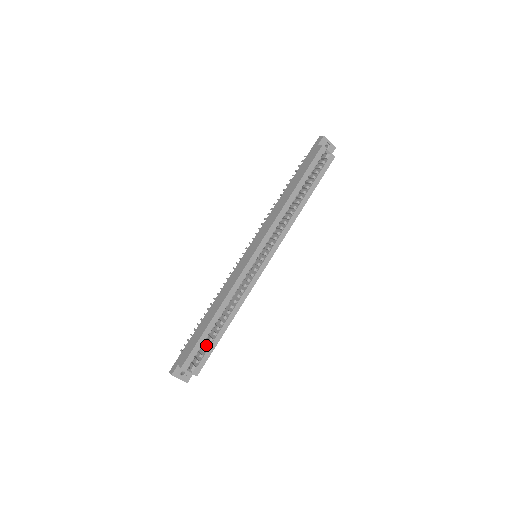
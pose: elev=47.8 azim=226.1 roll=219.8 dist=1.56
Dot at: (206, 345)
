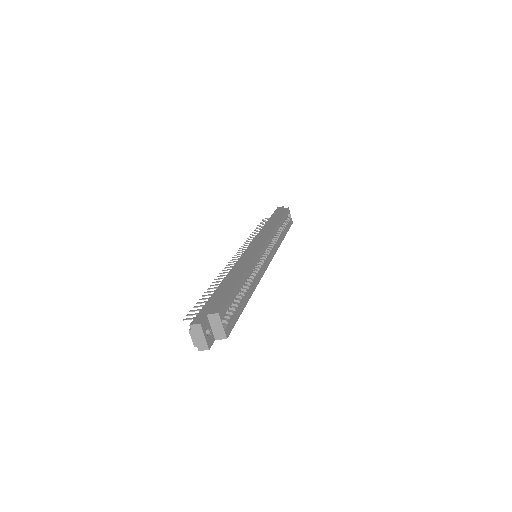
Dot at: (233, 307)
